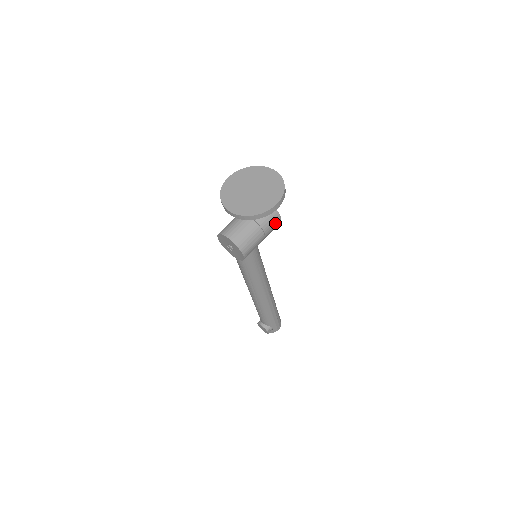
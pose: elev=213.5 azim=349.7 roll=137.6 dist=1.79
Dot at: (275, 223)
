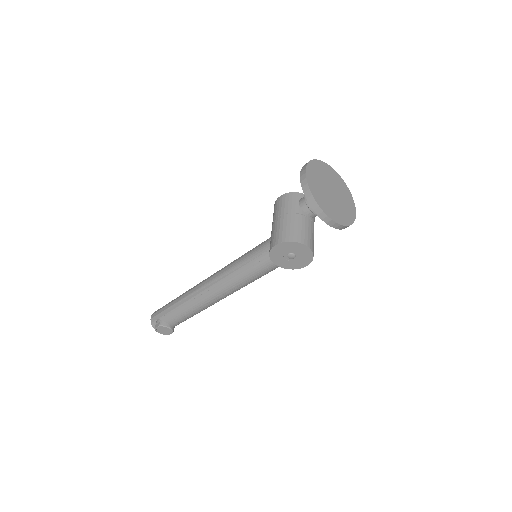
Dot at: occluded
